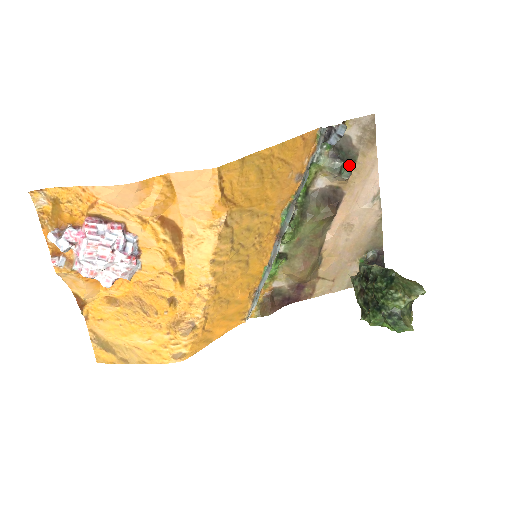
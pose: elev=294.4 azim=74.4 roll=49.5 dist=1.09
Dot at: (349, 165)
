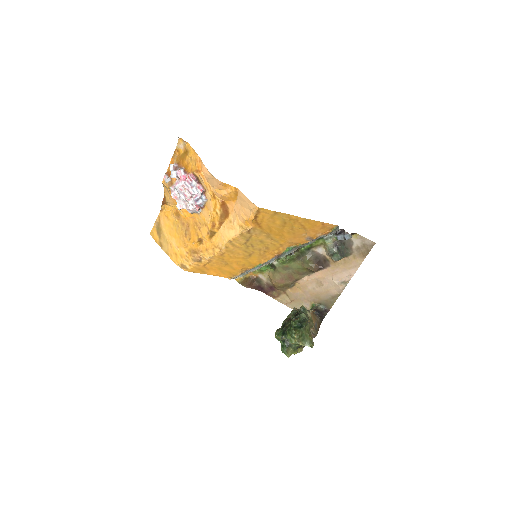
Dot at: (340, 255)
